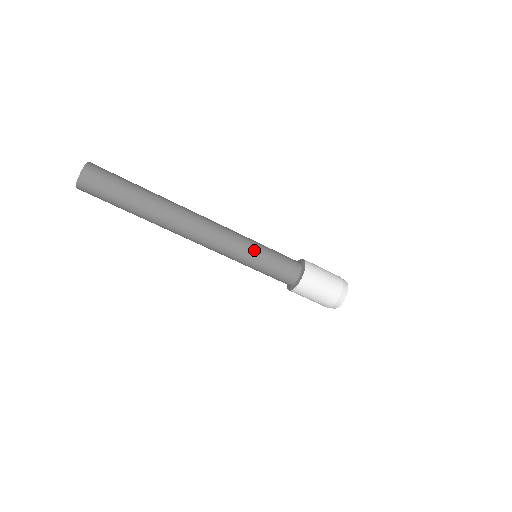
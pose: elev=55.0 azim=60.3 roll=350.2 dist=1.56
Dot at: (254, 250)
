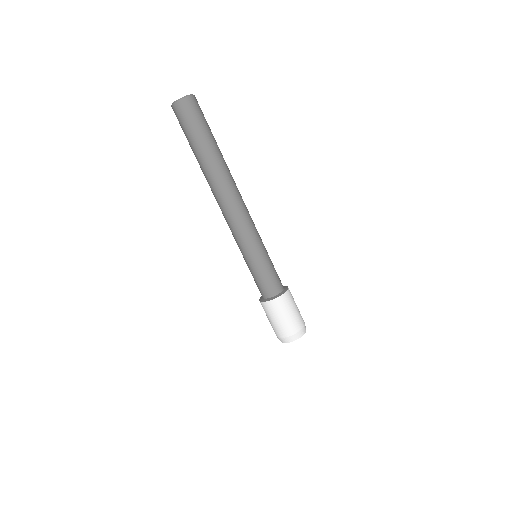
Dot at: (261, 248)
